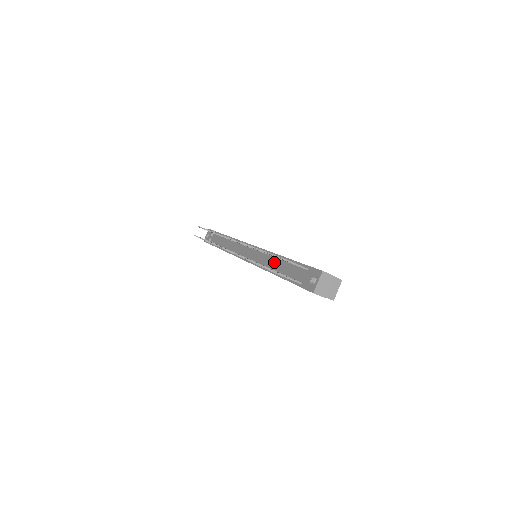
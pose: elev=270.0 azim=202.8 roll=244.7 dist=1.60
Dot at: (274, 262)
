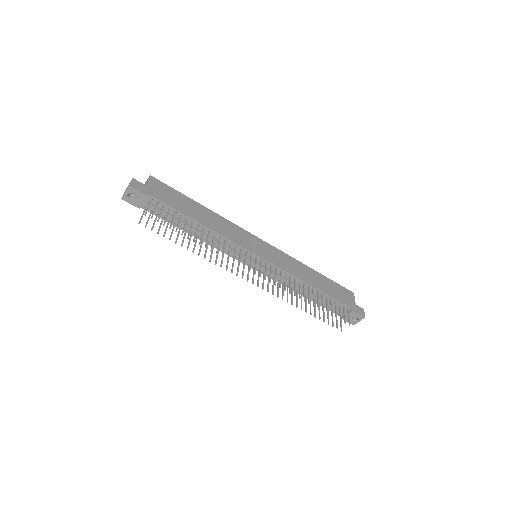
Dot at: (307, 292)
